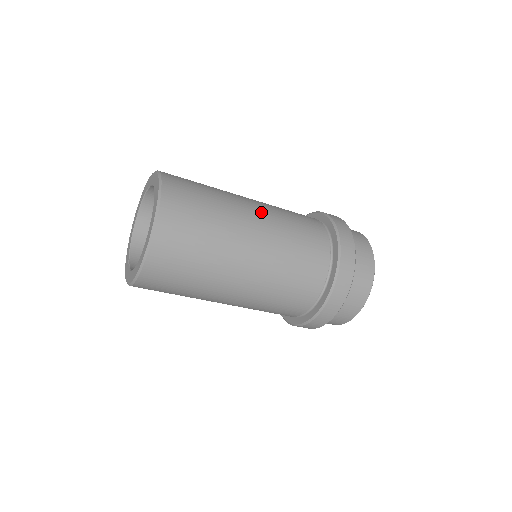
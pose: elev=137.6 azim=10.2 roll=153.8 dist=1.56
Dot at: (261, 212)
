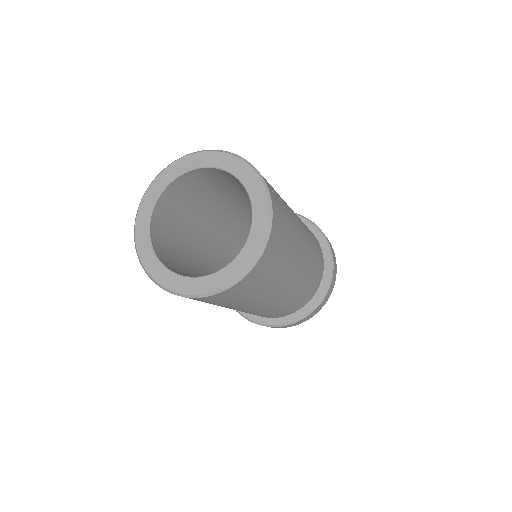
Dot at: (297, 281)
